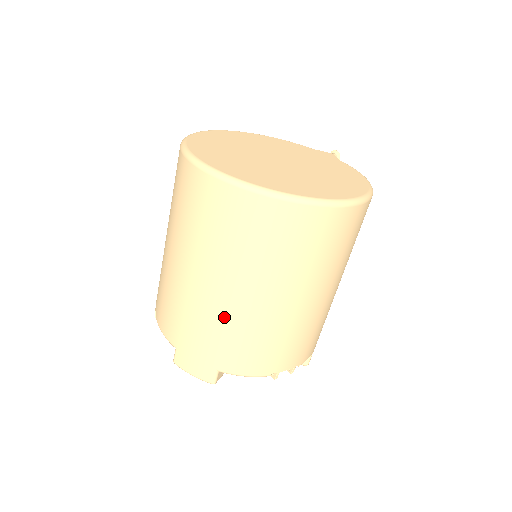
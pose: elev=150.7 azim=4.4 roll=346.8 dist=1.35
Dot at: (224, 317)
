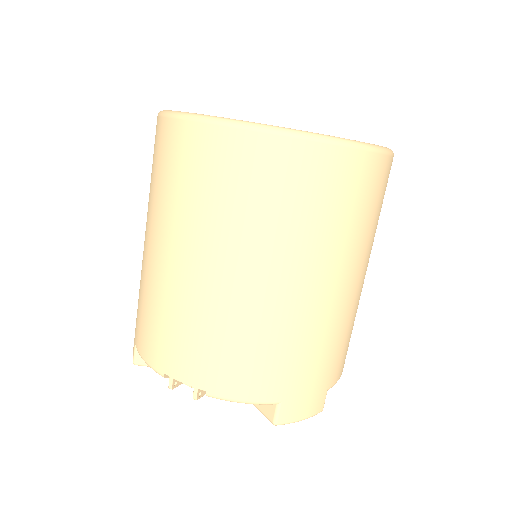
Dot at: (341, 318)
